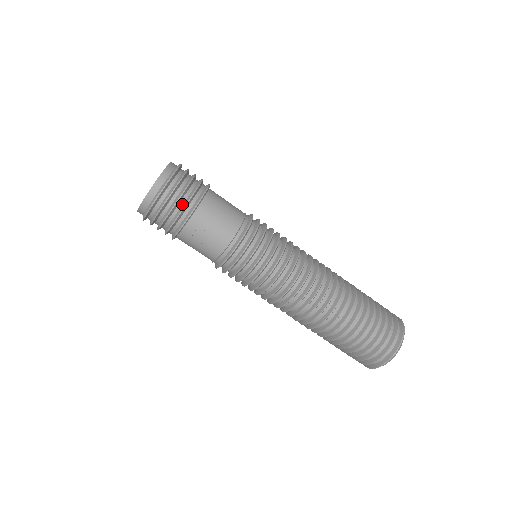
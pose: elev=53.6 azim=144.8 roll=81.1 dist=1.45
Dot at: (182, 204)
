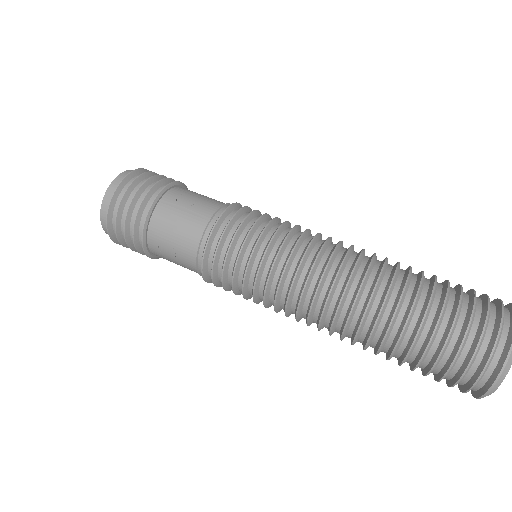
Dot at: (134, 218)
